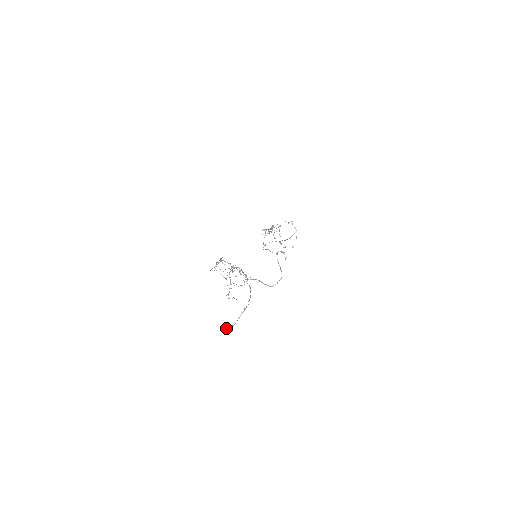
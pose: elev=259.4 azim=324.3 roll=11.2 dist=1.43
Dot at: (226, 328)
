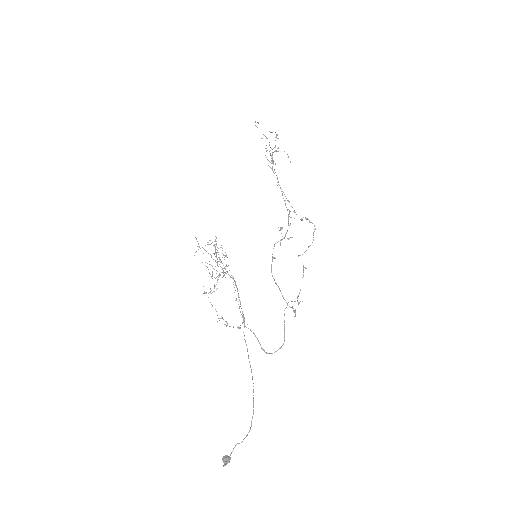
Dot at: (226, 464)
